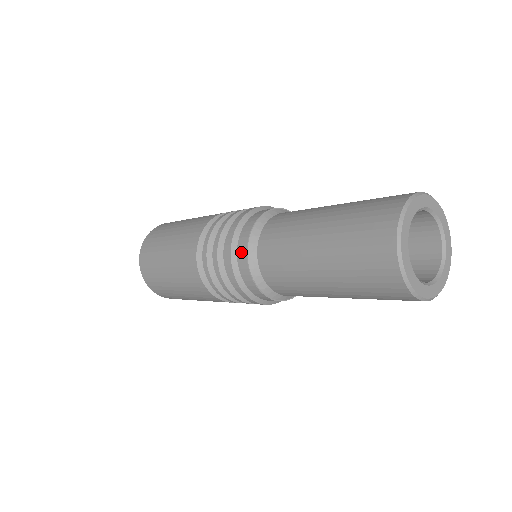
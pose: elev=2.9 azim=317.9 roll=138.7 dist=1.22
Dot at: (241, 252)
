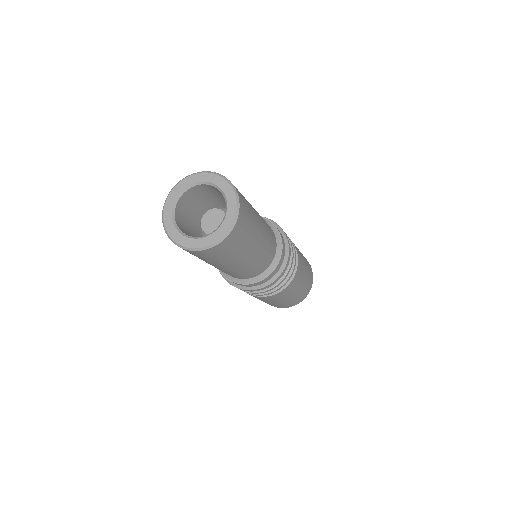
Dot at: occluded
